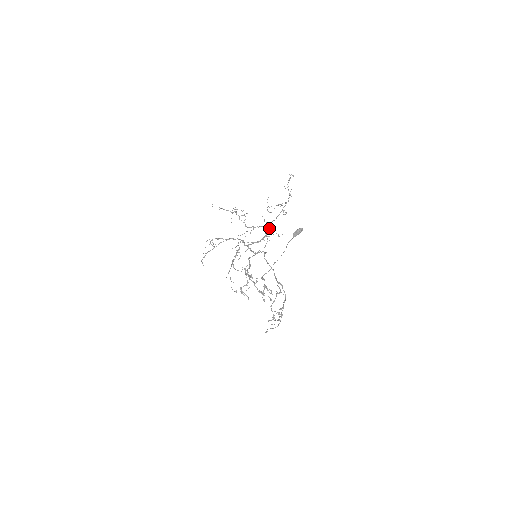
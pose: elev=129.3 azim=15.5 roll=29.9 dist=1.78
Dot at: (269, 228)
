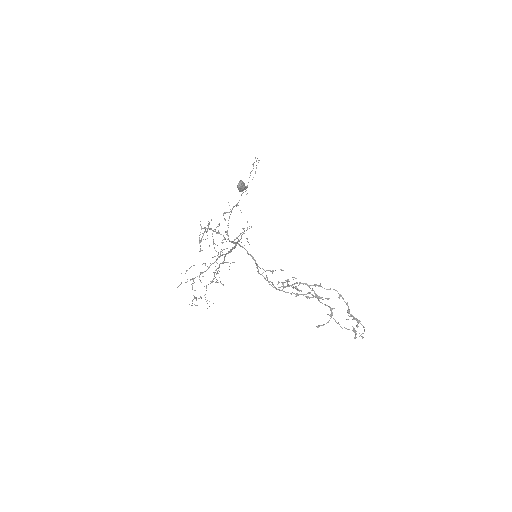
Dot at: occluded
